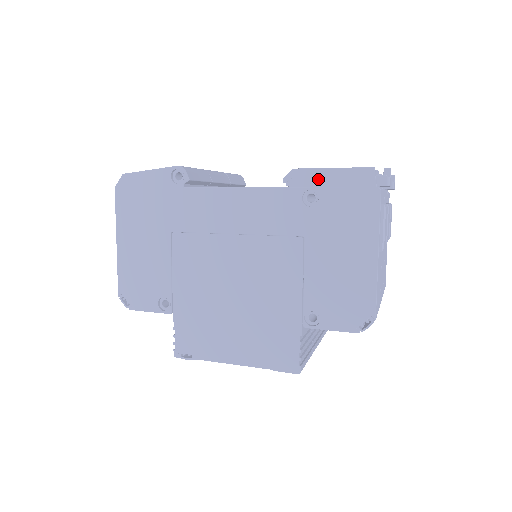
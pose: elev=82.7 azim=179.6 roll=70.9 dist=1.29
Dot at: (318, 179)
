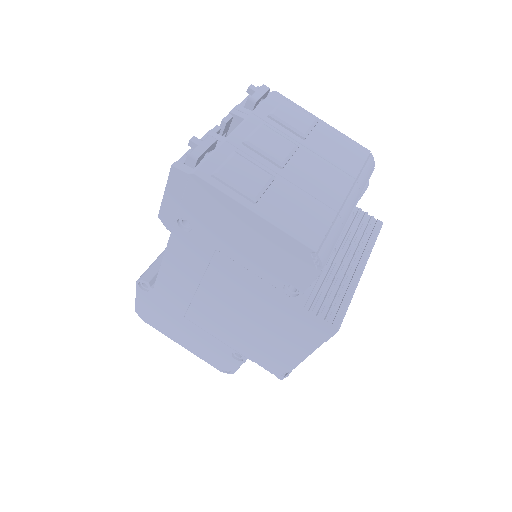
Dot at: (170, 210)
